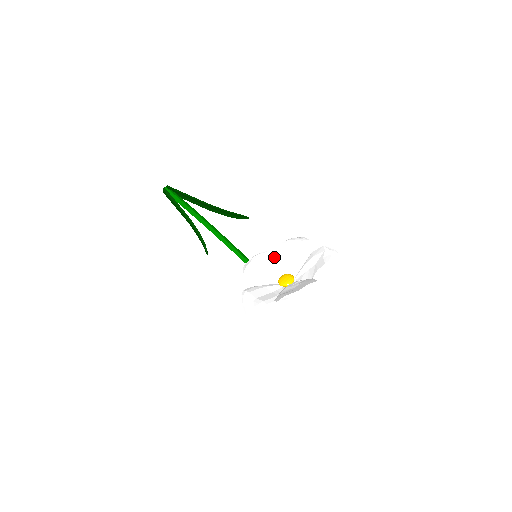
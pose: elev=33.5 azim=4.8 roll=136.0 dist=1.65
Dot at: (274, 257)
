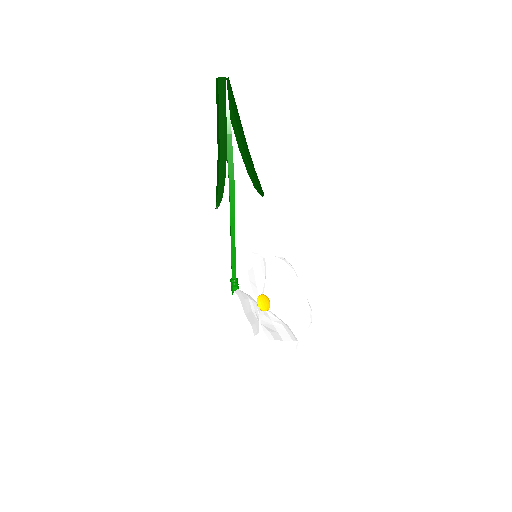
Dot at: (266, 268)
